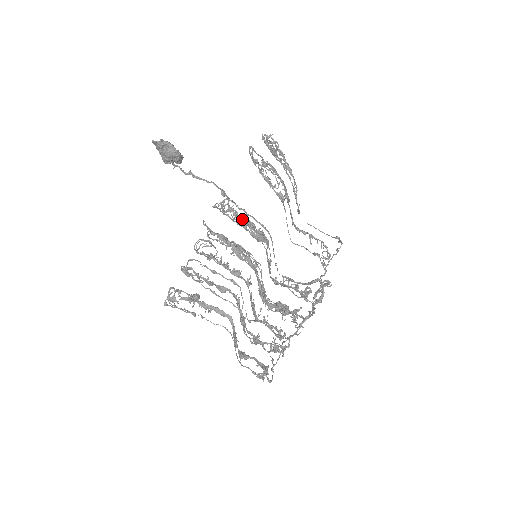
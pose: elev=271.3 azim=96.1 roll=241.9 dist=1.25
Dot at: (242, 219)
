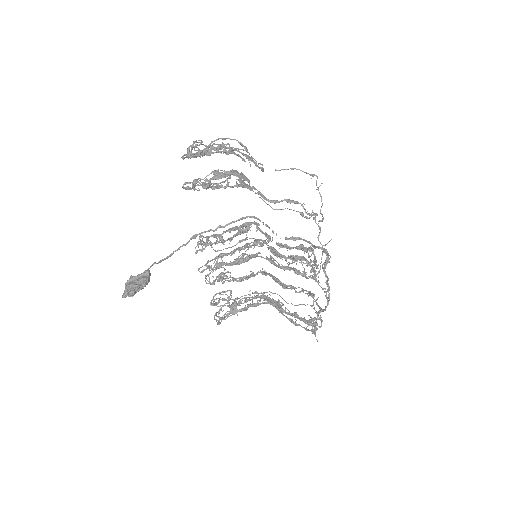
Dot at: (223, 233)
